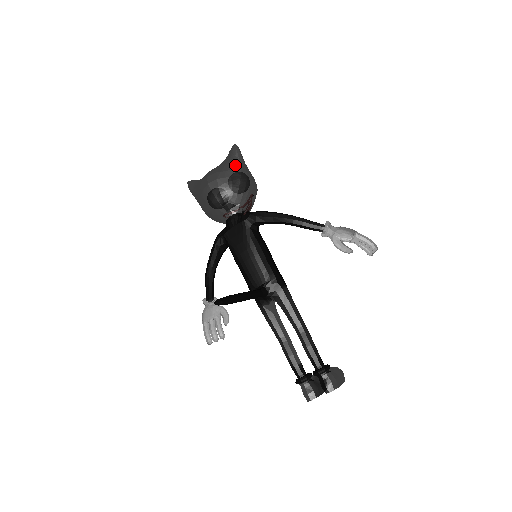
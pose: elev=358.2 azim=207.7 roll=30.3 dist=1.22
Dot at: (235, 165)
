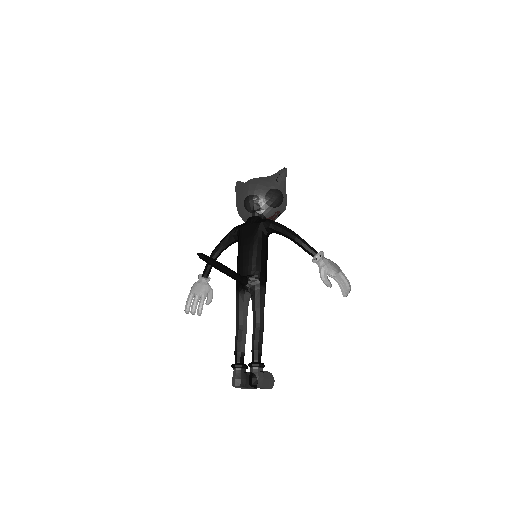
Dot at: (277, 181)
